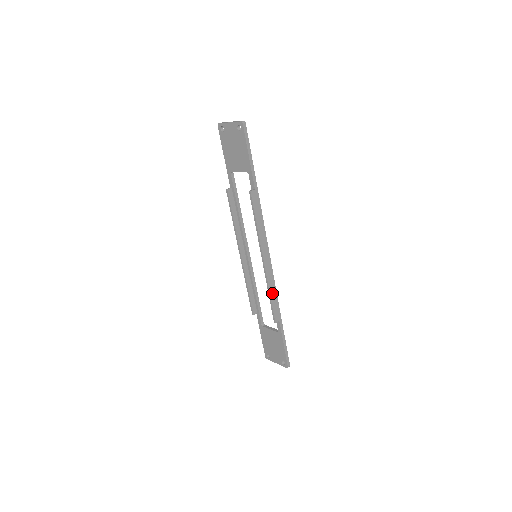
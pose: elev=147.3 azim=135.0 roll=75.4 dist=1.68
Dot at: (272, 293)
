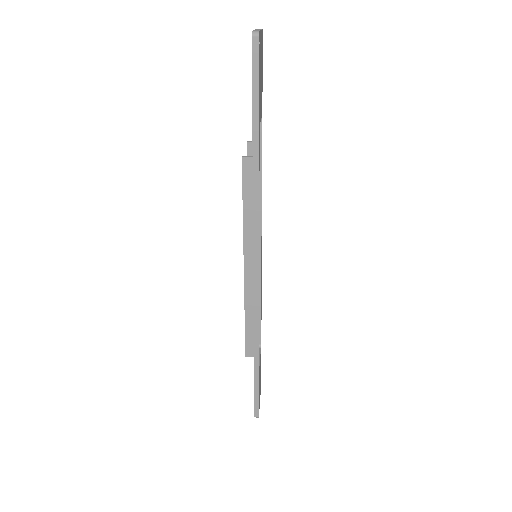
Dot at: (250, 317)
